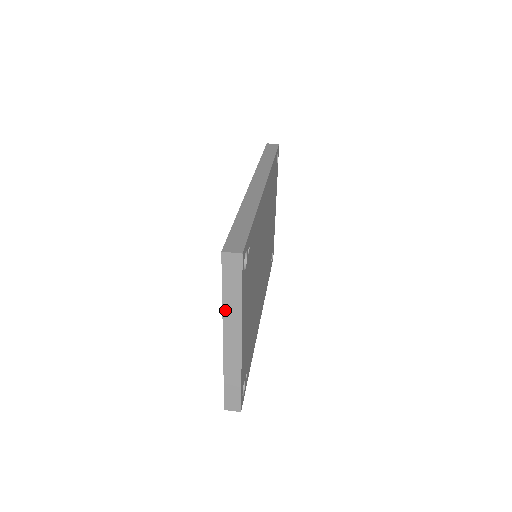
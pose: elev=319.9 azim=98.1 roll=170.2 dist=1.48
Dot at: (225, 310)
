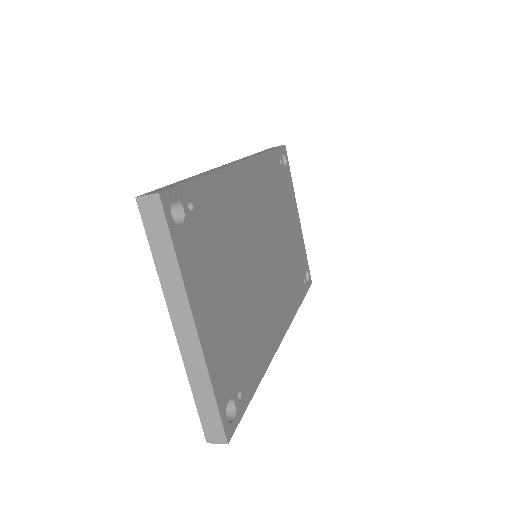
Dot at: (163, 283)
